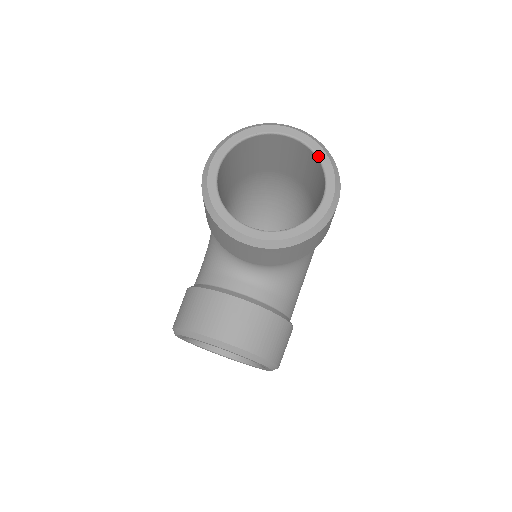
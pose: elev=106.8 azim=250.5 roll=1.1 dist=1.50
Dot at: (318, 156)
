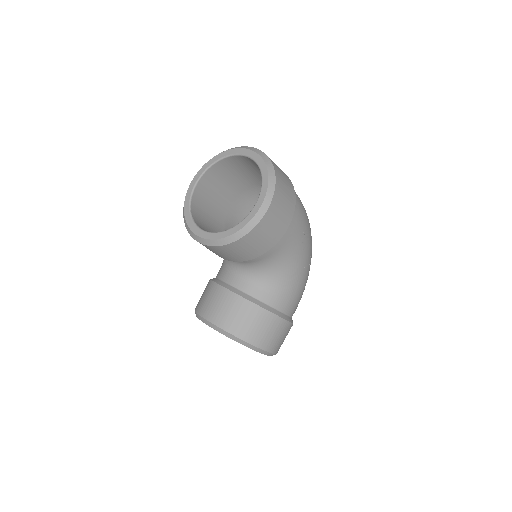
Dot at: (260, 170)
